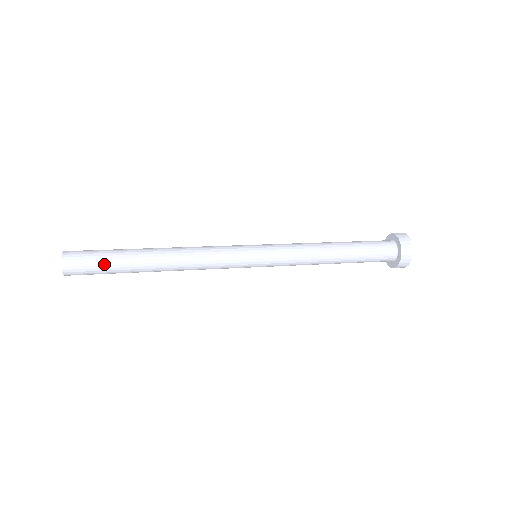
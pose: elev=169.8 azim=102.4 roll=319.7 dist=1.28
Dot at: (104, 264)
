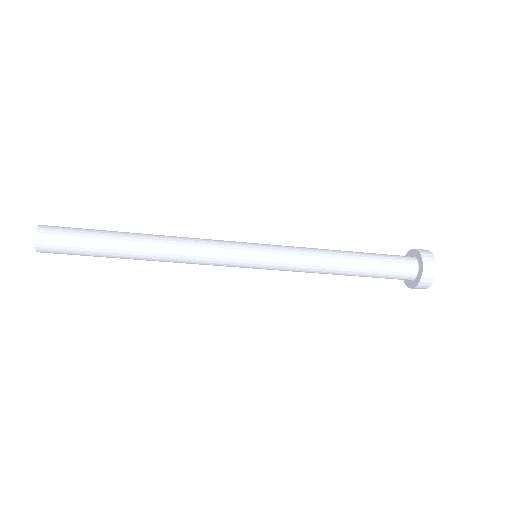
Dot at: (83, 239)
